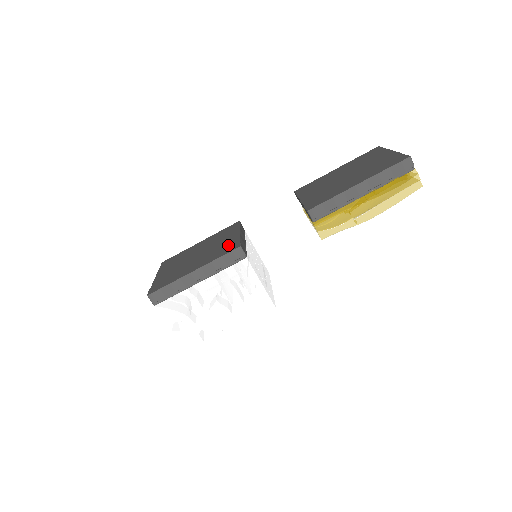
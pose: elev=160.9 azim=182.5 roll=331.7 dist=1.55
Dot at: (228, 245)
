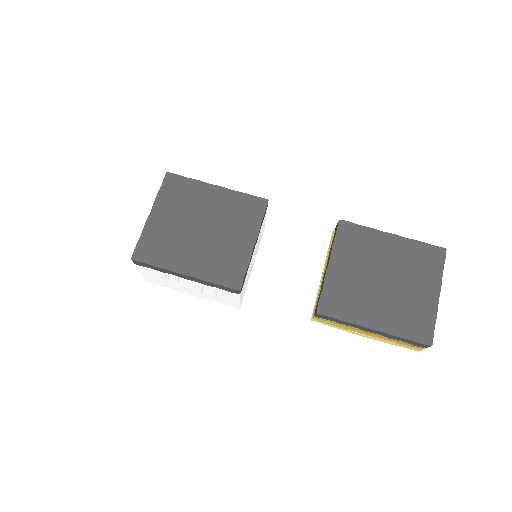
Dot at: (233, 264)
